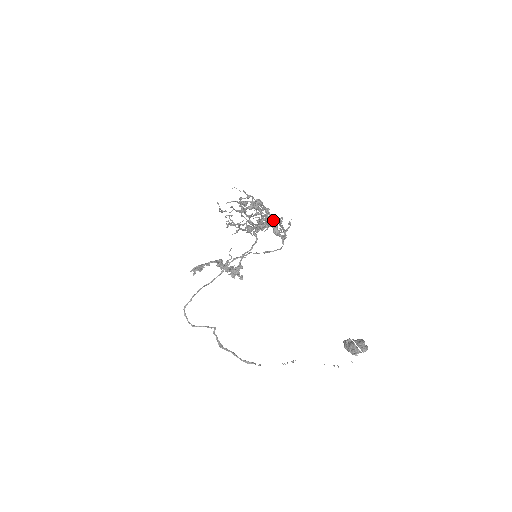
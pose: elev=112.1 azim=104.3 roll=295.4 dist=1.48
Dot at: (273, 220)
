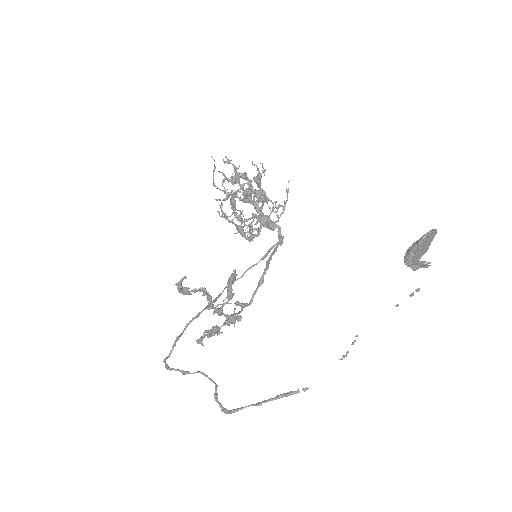
Dot at: (265, 216)
